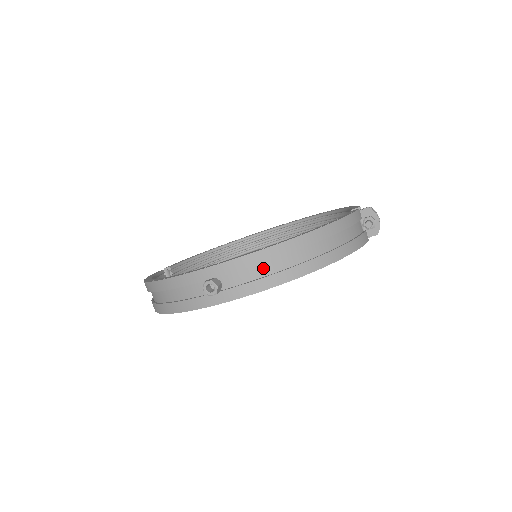
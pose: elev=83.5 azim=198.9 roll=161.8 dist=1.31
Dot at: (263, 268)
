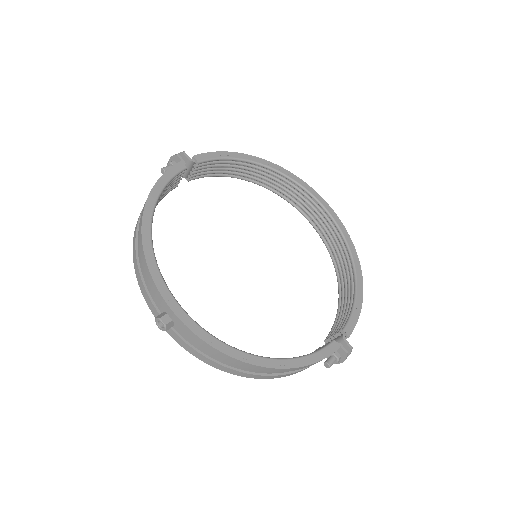
Dot at: (209, 351)
